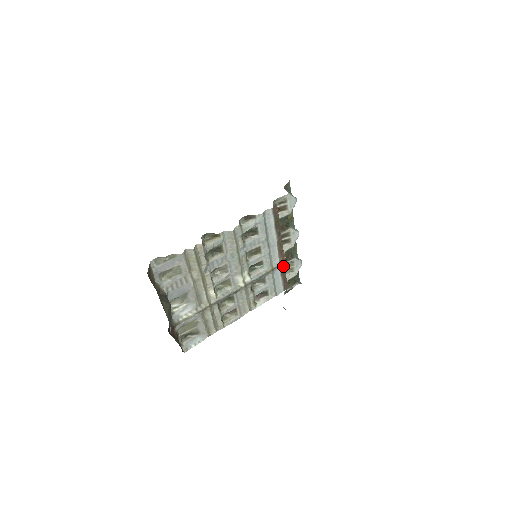
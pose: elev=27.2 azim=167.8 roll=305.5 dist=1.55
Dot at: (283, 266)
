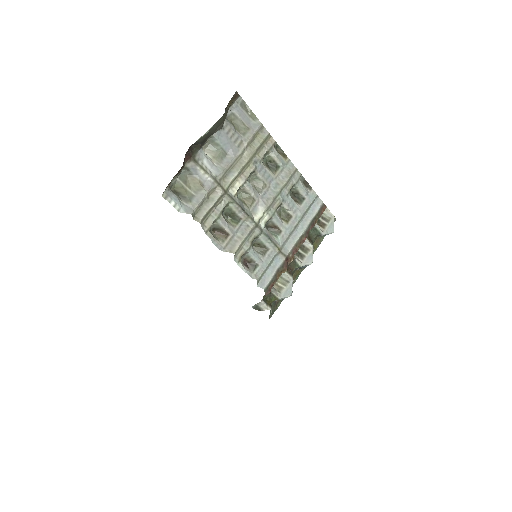
Dot at: (285, 264)
